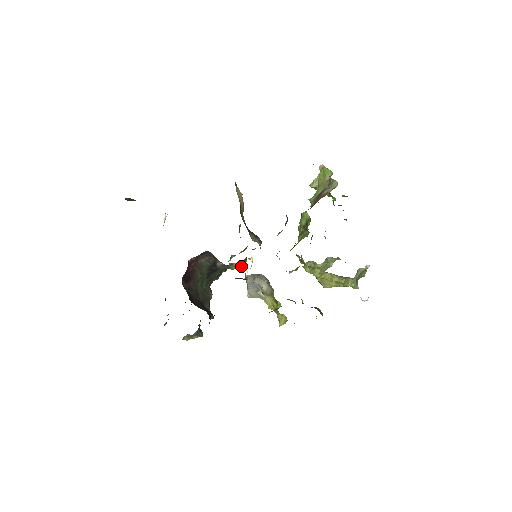
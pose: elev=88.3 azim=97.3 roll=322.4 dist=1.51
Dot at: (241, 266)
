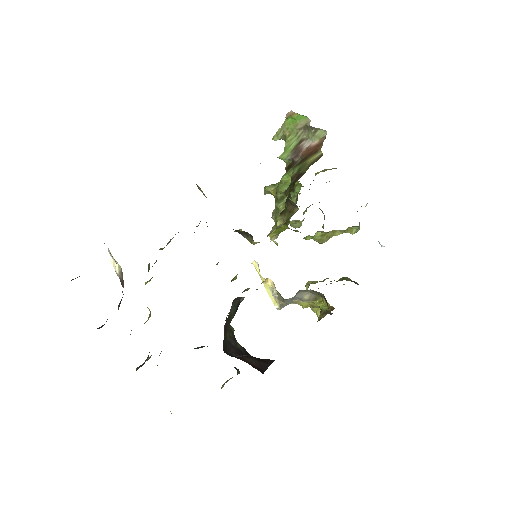
Dot at: occluded
